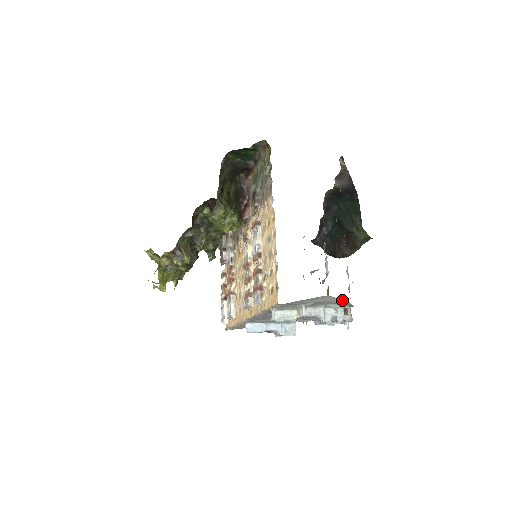
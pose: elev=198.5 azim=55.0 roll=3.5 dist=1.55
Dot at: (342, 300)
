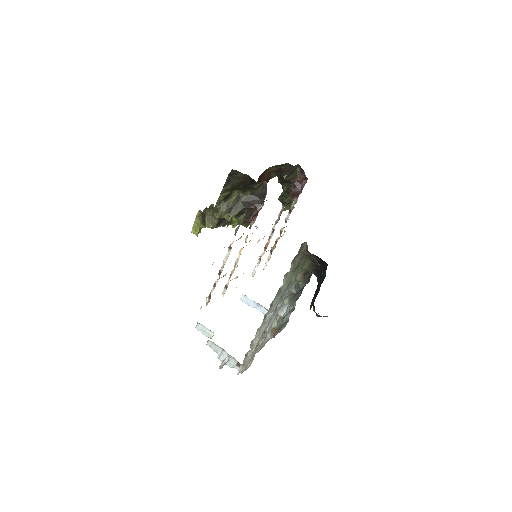
Dot at: occluded
